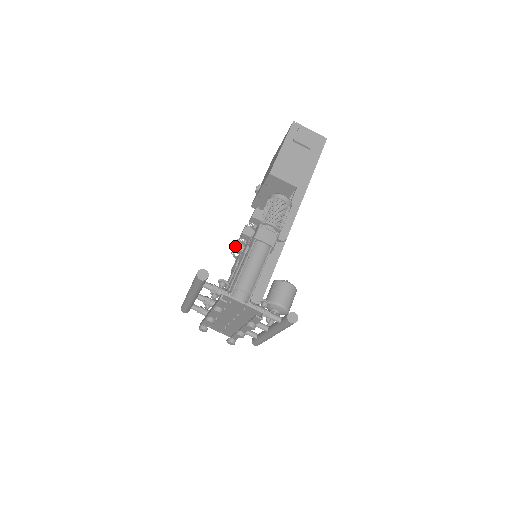
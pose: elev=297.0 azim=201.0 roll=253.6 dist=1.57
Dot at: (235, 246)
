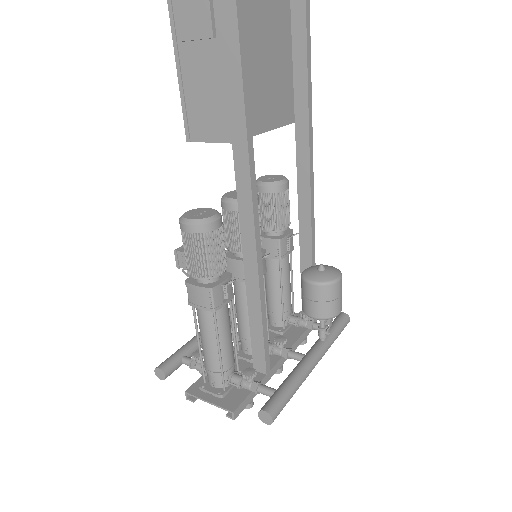
Dot at: occluded
